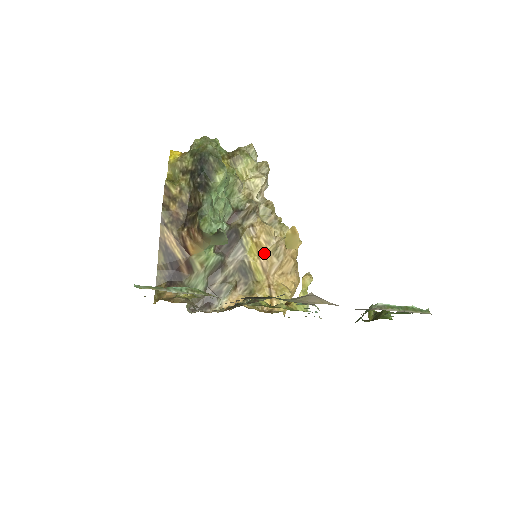
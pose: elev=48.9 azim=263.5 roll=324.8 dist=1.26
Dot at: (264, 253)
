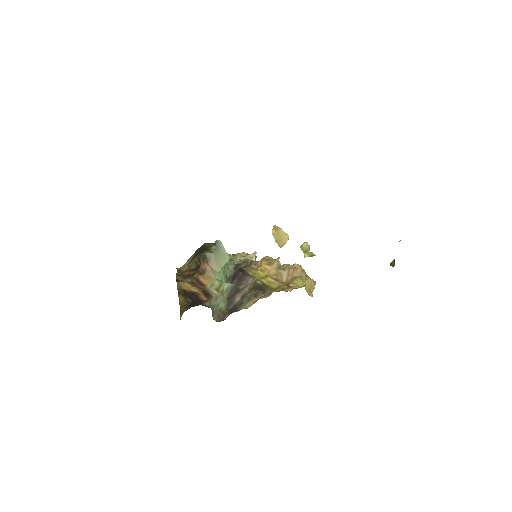
Dot at: (270, 271)
